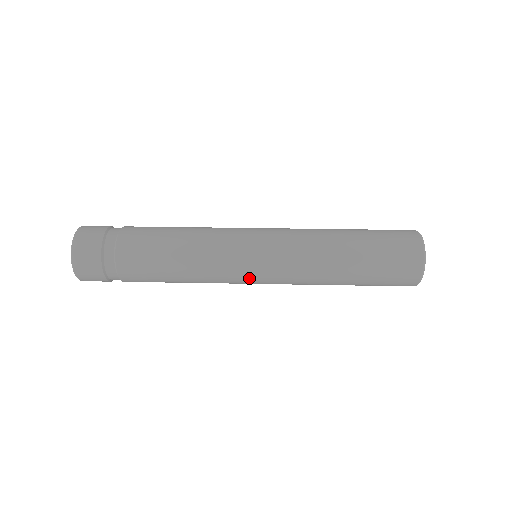
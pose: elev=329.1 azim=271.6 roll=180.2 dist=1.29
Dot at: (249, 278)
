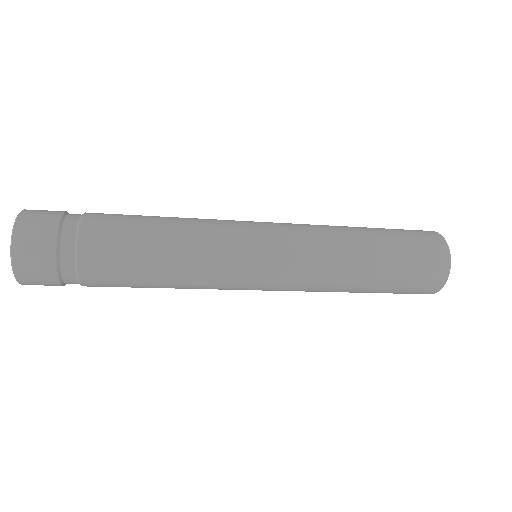
Dot at: (253, 275)
